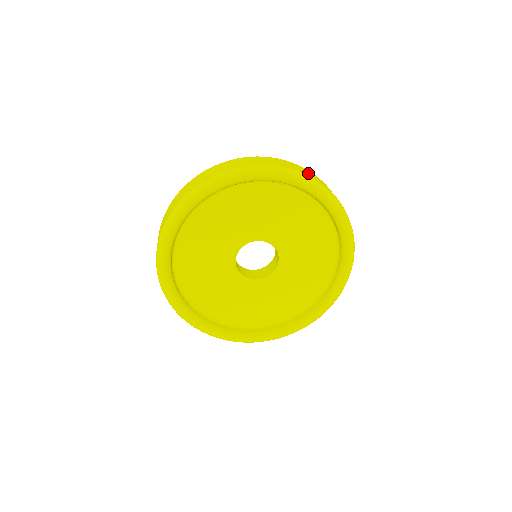
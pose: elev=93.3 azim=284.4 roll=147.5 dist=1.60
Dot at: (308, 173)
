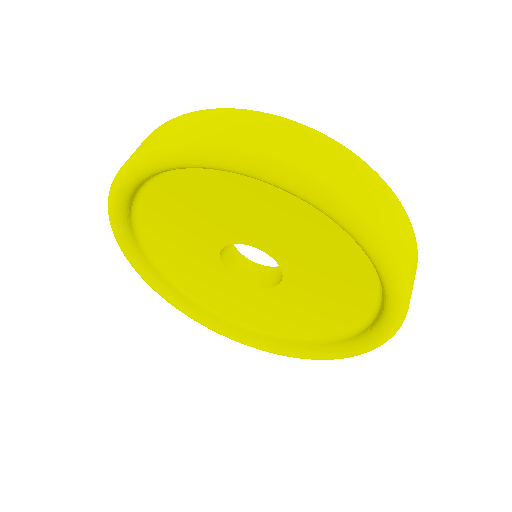
Dot at: (380, 209)
